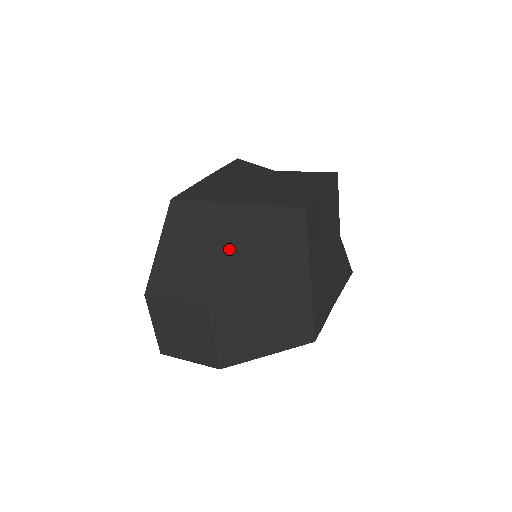
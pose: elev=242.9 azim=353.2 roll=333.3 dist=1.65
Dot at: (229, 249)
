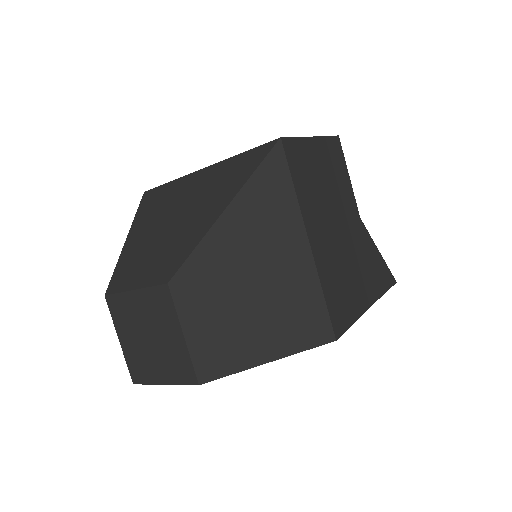
Dot at: (196, 213)
